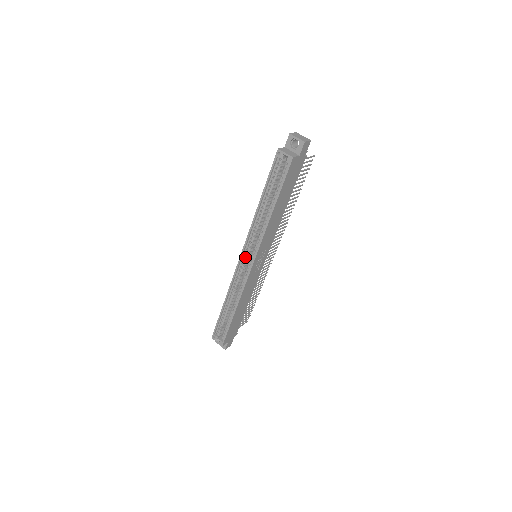
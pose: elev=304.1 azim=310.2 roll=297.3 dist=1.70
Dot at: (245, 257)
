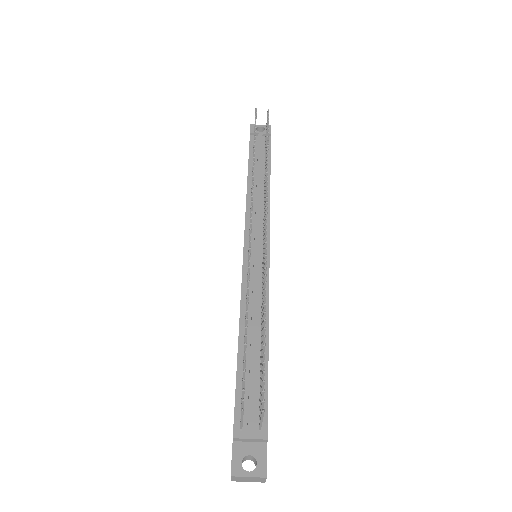
Dot at: occluded
